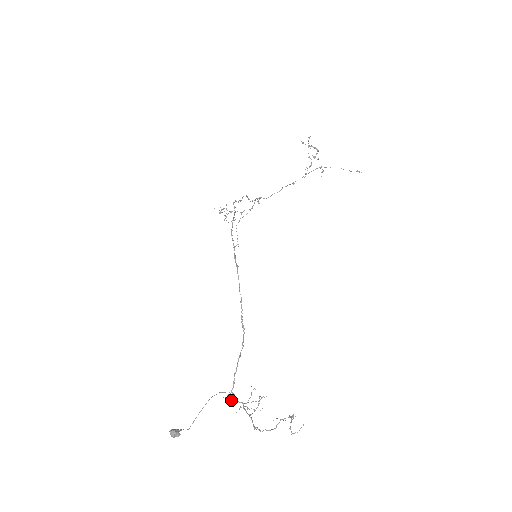
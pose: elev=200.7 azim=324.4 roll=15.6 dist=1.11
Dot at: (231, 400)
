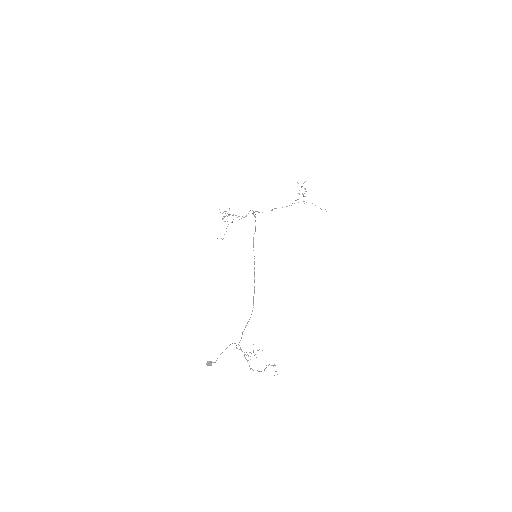
Dot at: (239, 349)
